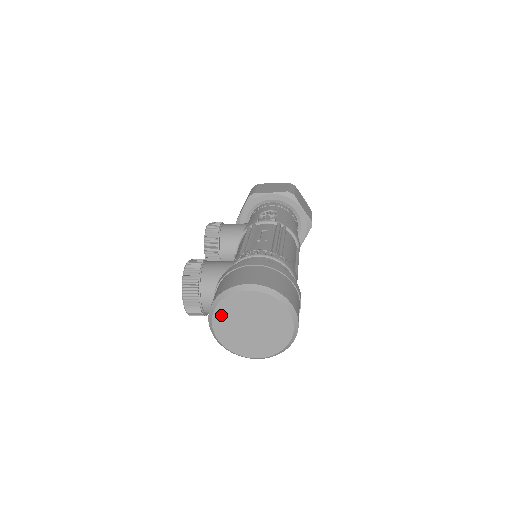
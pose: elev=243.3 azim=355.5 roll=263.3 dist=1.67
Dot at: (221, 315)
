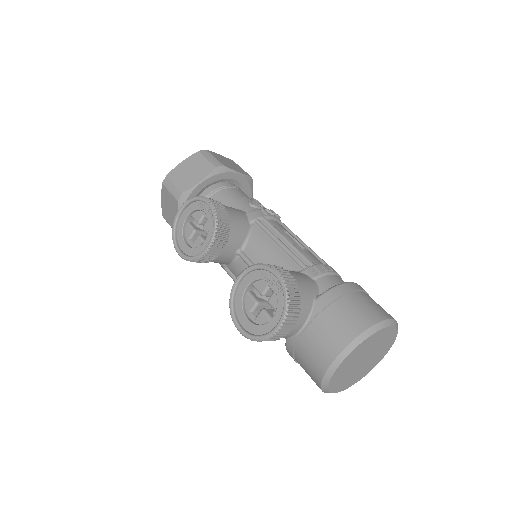
Dot at: (356, 351)
